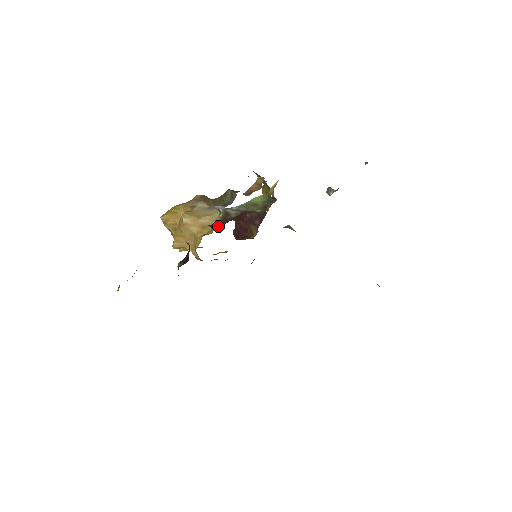
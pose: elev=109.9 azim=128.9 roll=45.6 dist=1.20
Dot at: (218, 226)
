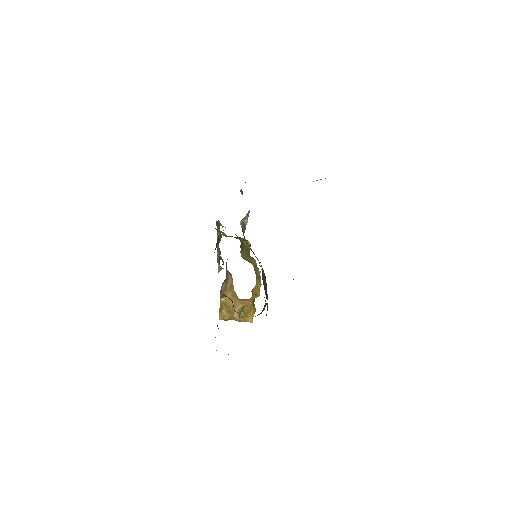
Dot at: occluded
